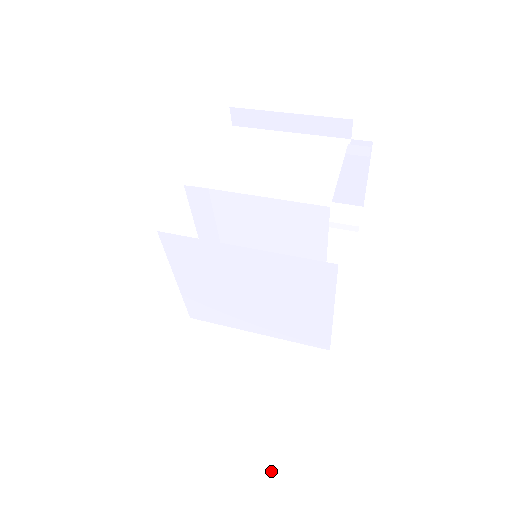
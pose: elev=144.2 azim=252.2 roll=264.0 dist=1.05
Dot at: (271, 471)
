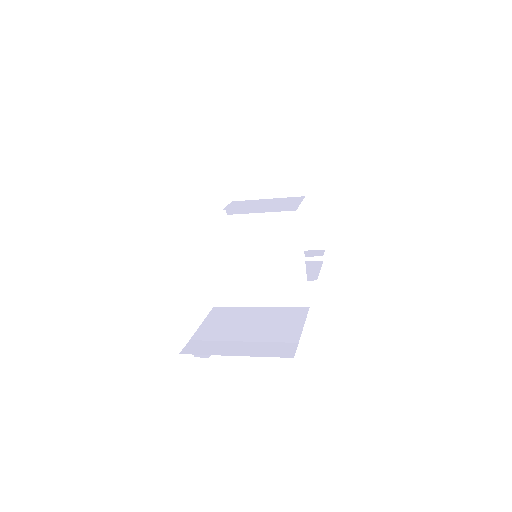
Dot at: (274, 353)
